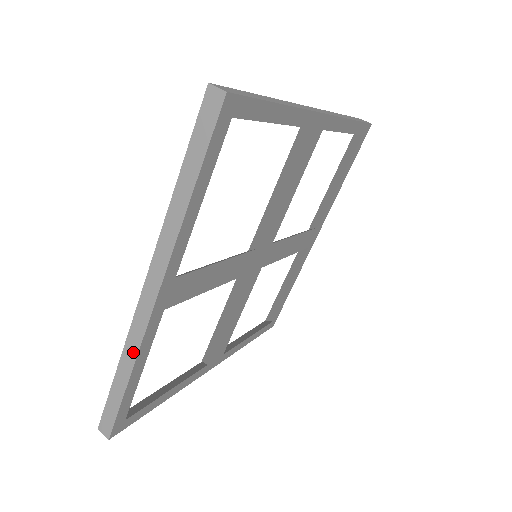
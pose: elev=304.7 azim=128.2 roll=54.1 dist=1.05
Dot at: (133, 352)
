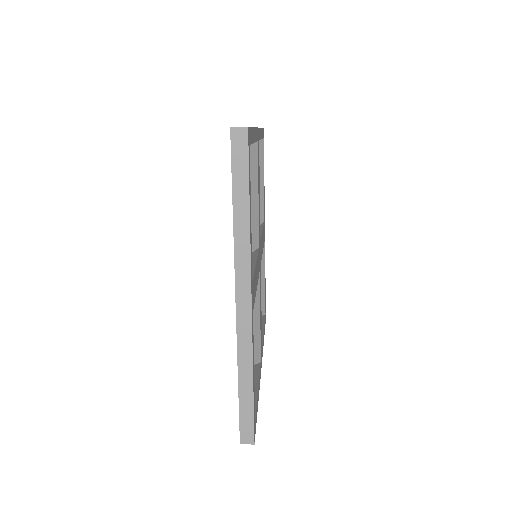
Dot at: occluded
